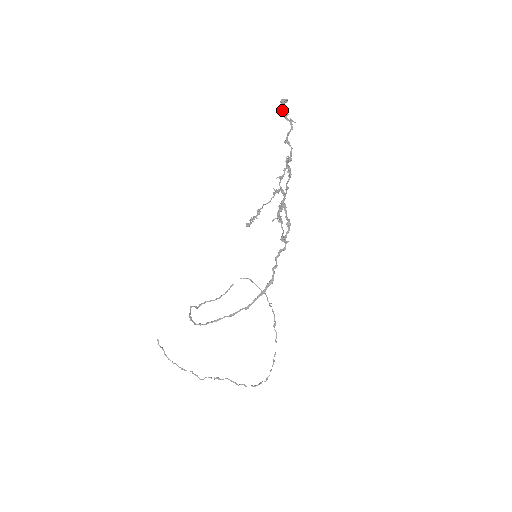
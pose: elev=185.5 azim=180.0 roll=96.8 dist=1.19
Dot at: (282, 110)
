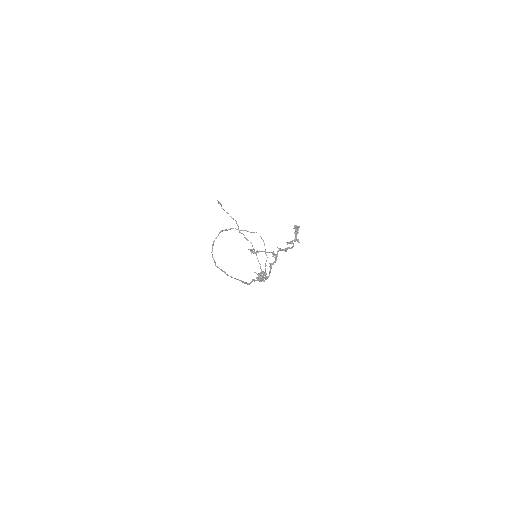
Dot at: (294, 228)
